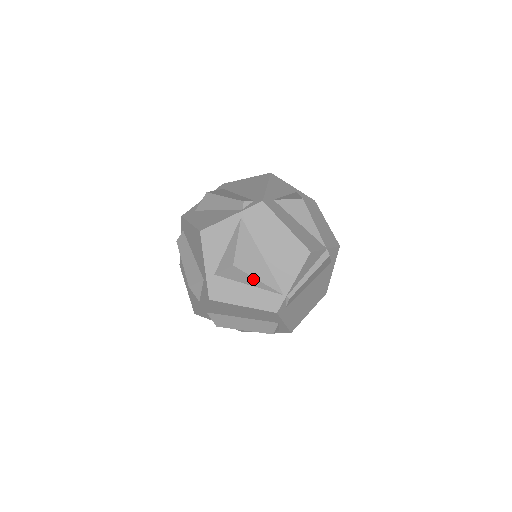
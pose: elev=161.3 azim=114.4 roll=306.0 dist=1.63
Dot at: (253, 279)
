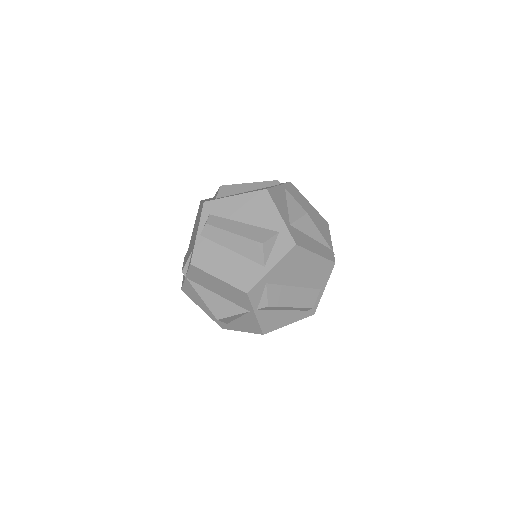
Dot at: (316, 230)
